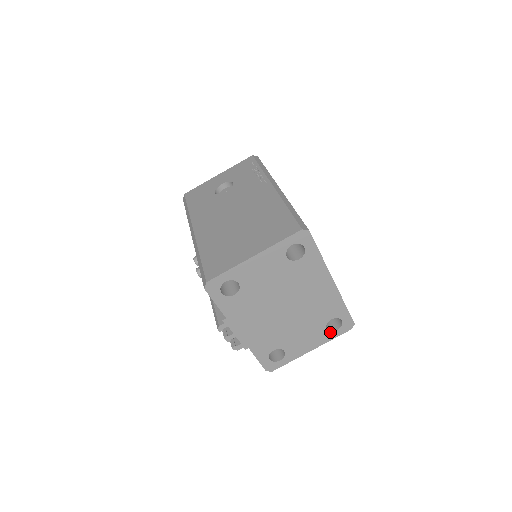
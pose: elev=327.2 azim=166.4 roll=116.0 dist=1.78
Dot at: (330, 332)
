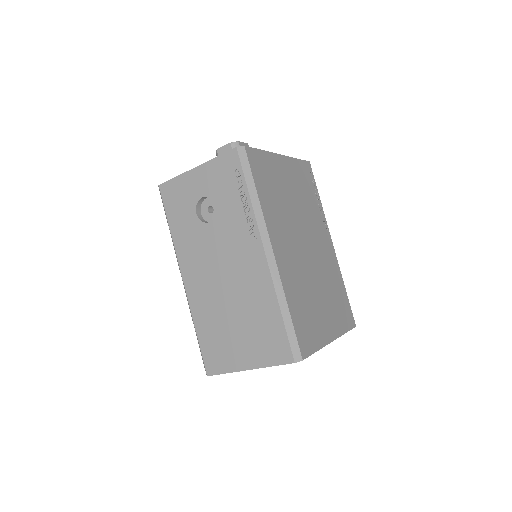
Dot at: occluded
